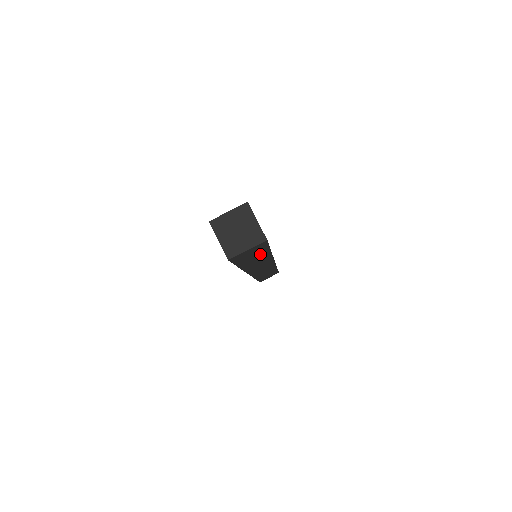
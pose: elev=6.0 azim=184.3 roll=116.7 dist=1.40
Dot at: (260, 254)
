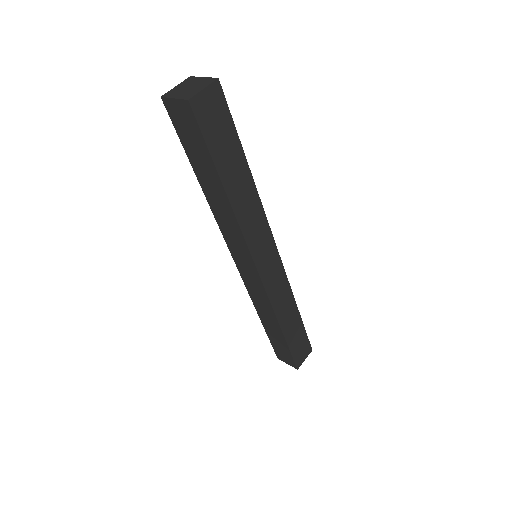
Dot at: (233, 151)
